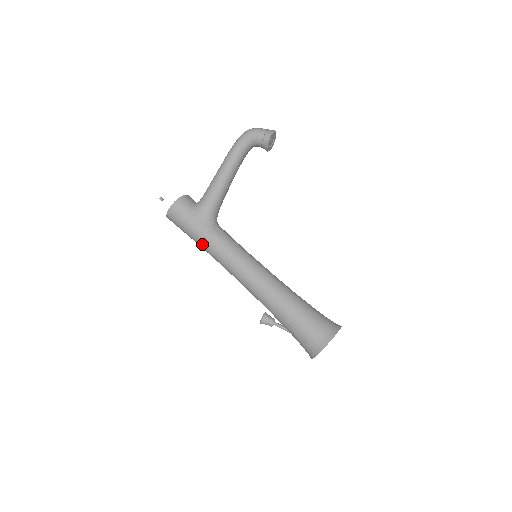
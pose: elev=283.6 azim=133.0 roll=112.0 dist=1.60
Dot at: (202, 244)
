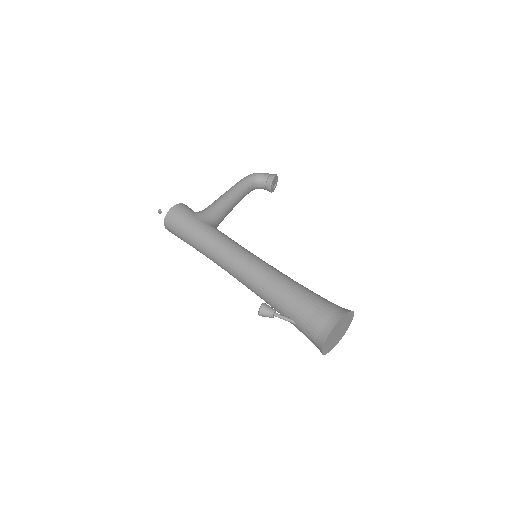
Dot at: (201, 237)
